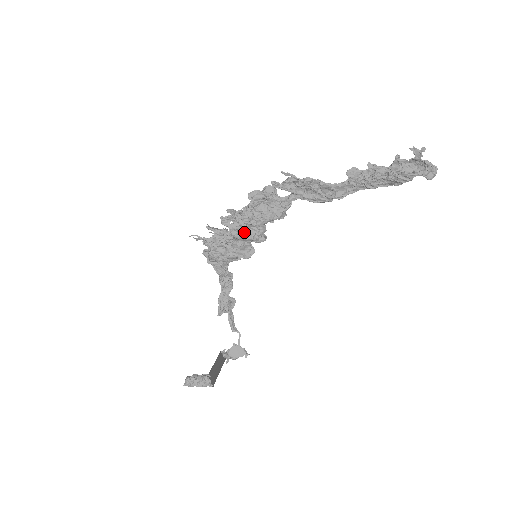
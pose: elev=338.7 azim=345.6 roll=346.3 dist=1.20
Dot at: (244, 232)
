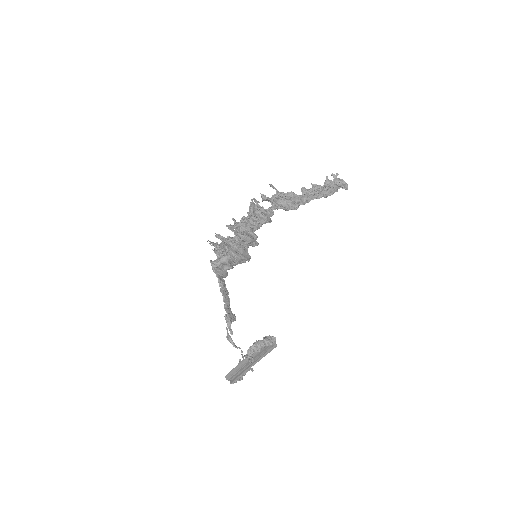
Dot at: (247, 234)
